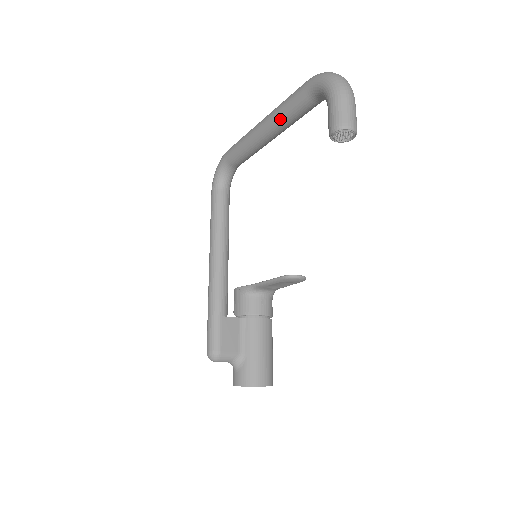
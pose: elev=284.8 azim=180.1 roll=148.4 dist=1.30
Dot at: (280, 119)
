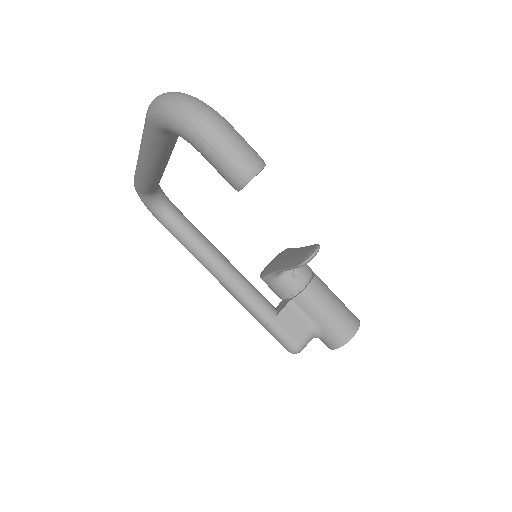
Dot at: (158, 158)
